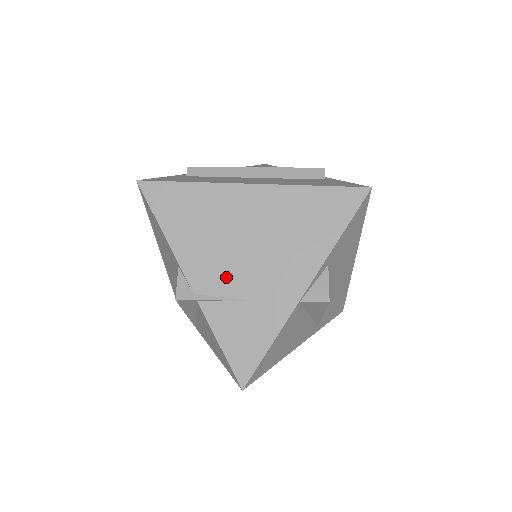
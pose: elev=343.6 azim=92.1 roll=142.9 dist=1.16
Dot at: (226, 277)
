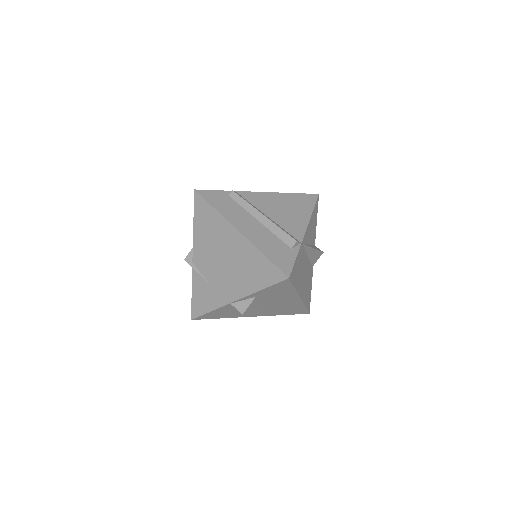
Dot at: (207, 267)
